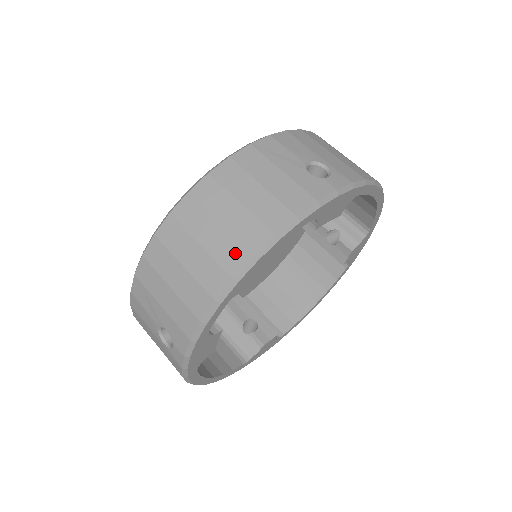
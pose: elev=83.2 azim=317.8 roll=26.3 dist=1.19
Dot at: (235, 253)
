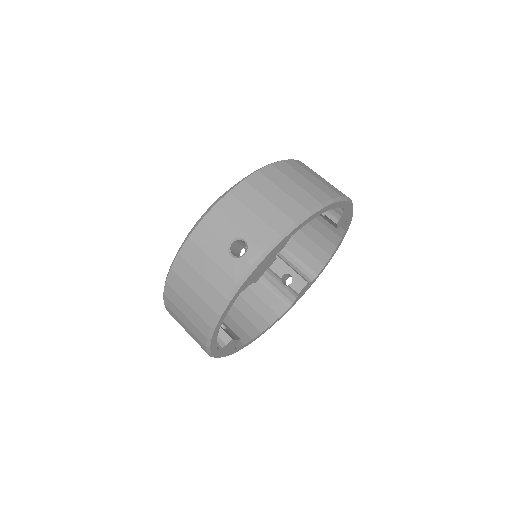
Dot at: (202, 324)
